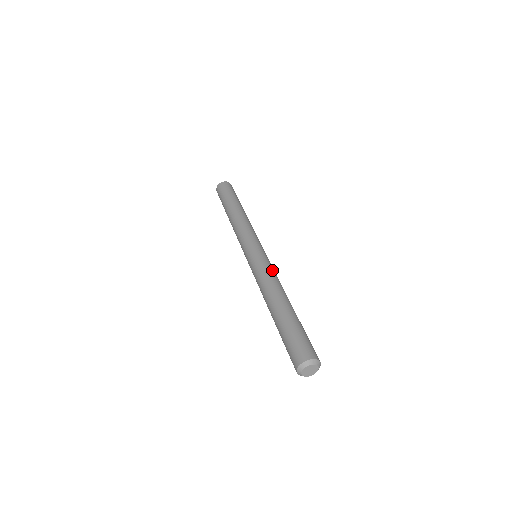
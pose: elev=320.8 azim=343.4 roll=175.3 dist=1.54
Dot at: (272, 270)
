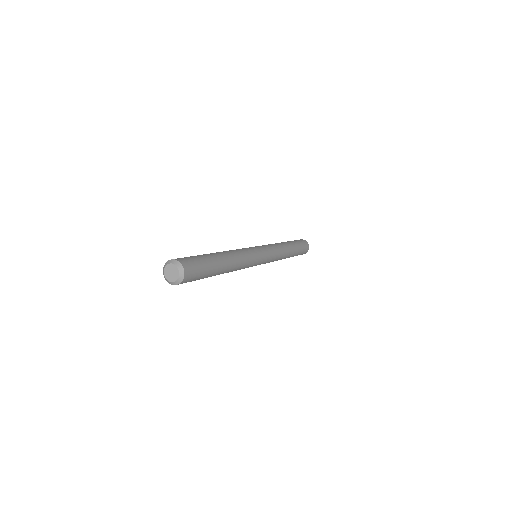
Dot at: (243, 249)
